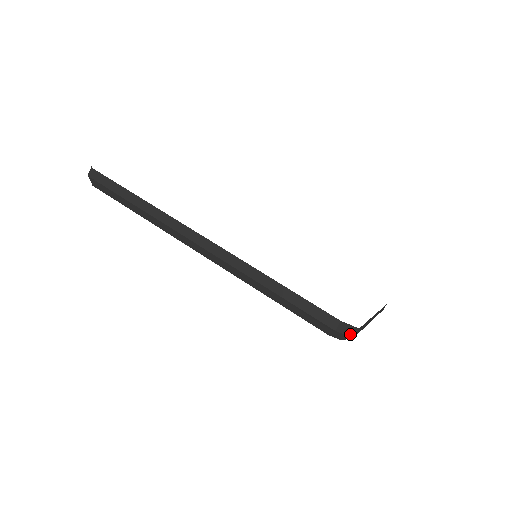
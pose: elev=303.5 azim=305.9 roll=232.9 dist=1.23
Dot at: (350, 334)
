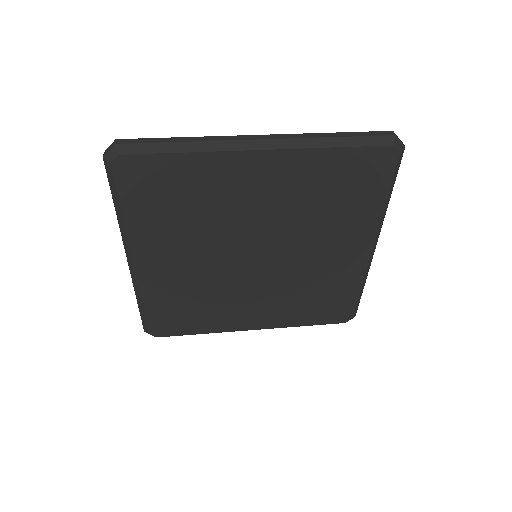
Dot at: (402, 143)
